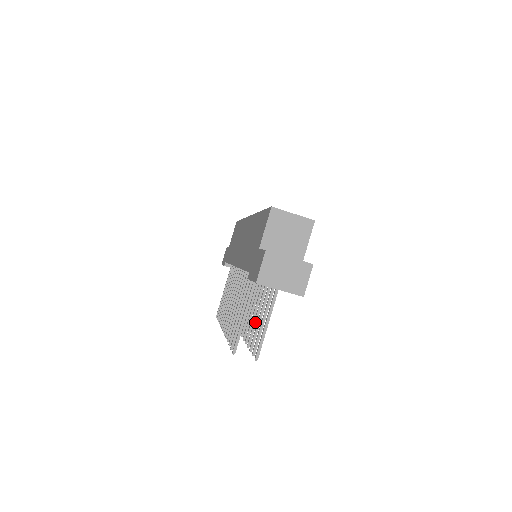
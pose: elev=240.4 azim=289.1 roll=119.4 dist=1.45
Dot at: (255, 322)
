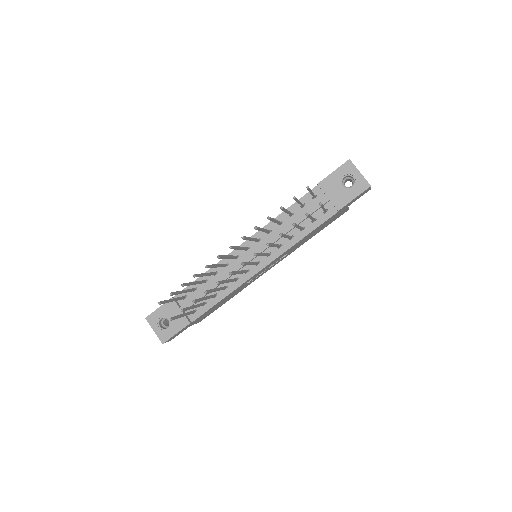
Dot at: (285, 235)
